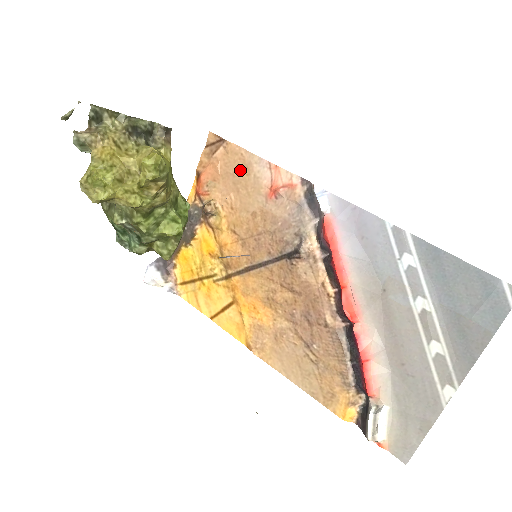
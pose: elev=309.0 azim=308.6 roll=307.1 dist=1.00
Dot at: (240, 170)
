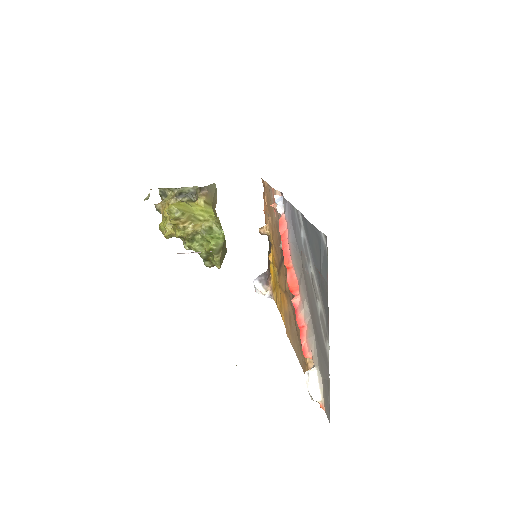
Dot at: (269, 199)
